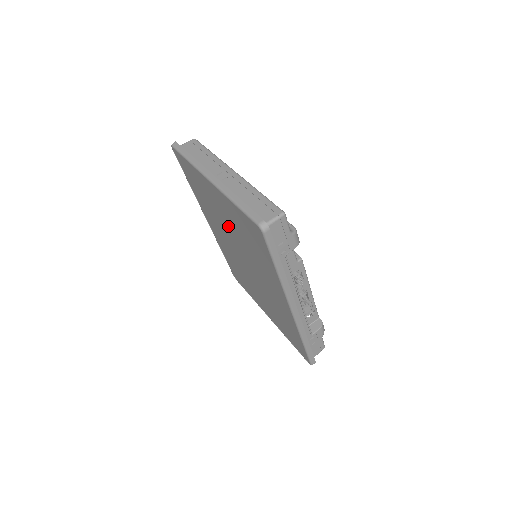
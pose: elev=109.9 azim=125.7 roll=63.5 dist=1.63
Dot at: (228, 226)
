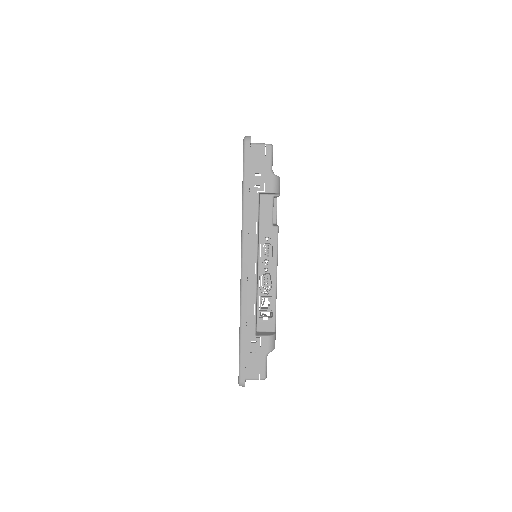
Dot at: occluded
